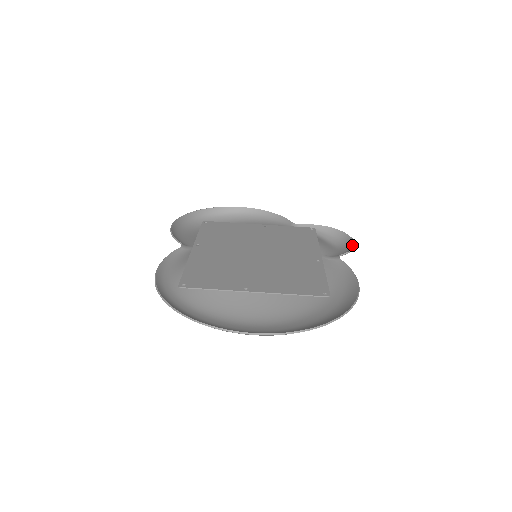
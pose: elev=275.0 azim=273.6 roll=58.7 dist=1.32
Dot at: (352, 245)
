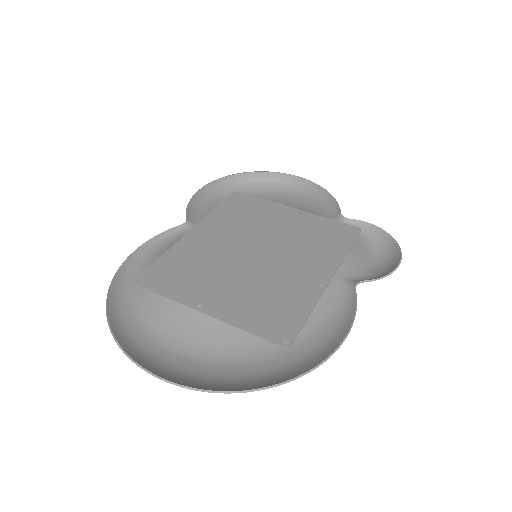
Dot at: (393, 268)
